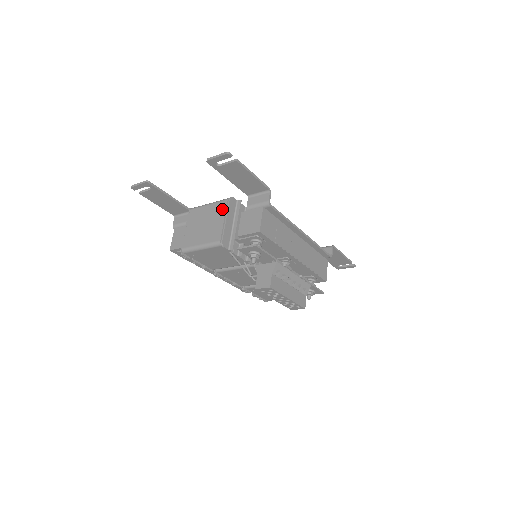
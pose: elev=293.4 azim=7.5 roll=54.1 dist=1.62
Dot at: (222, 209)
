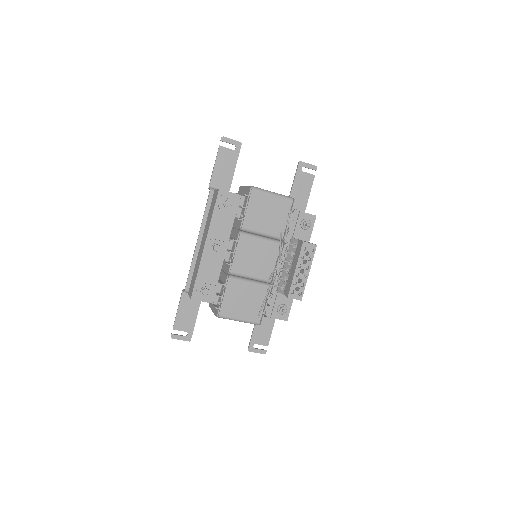
Dot at: occluded
